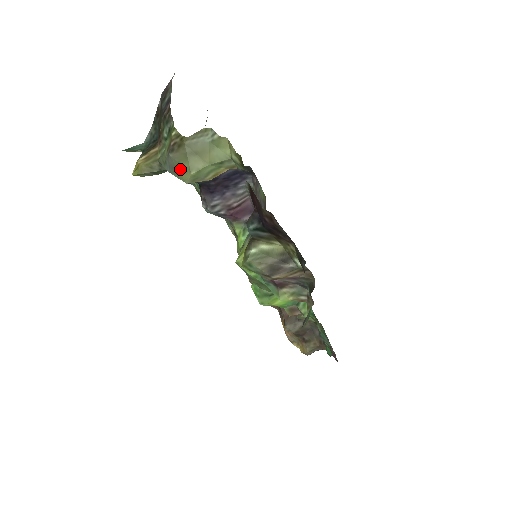
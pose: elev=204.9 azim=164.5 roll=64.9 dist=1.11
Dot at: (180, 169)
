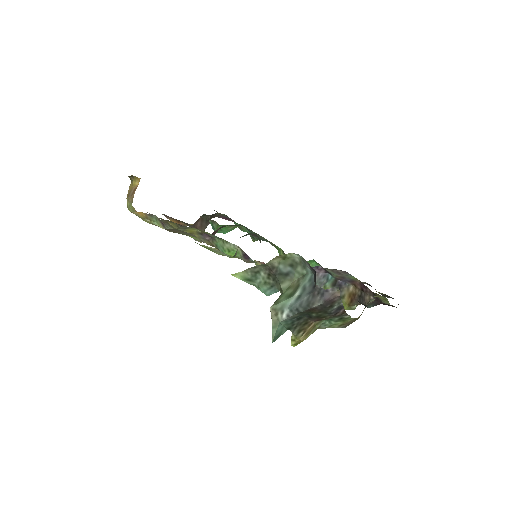
Dot at: occluded
